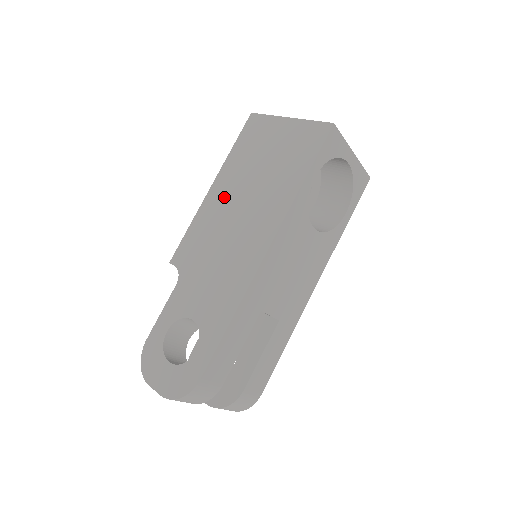
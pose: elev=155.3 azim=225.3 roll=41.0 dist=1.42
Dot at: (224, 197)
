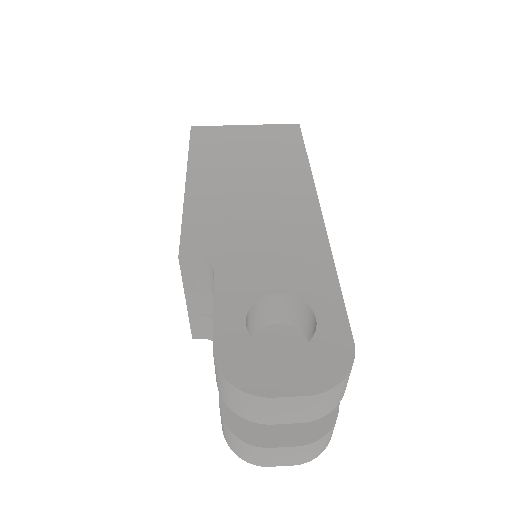
Dot at: (216, 184)
